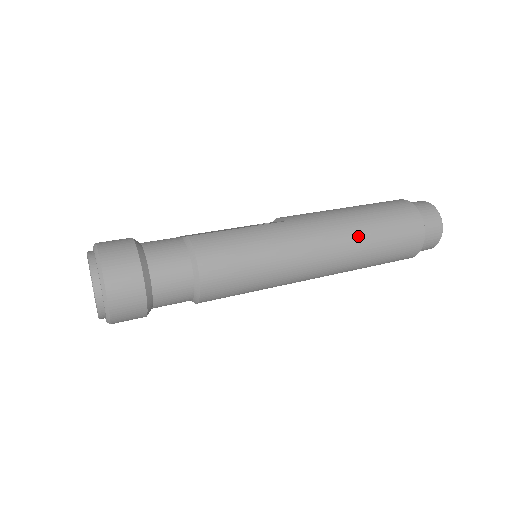
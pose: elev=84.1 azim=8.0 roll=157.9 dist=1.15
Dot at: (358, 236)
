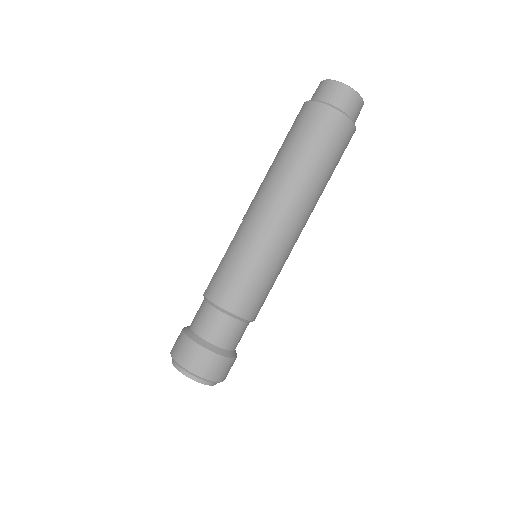
Dot at: (288, 172)
